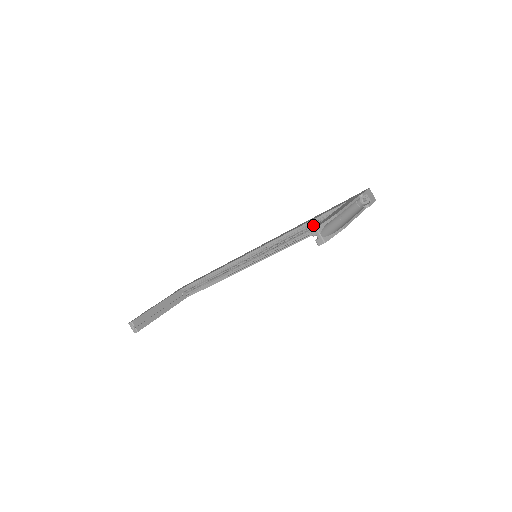
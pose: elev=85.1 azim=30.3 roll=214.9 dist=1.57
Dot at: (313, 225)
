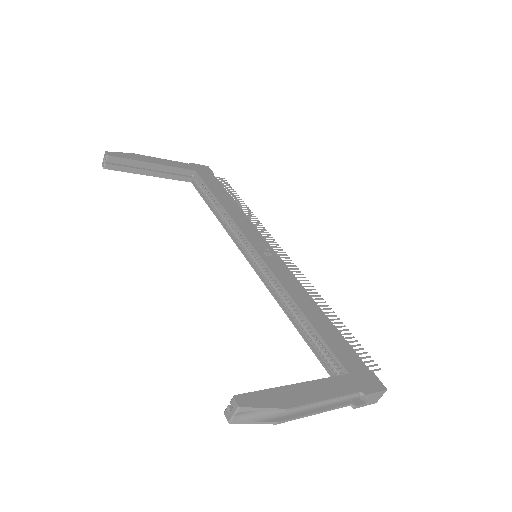
Dot at: (310, 326)
